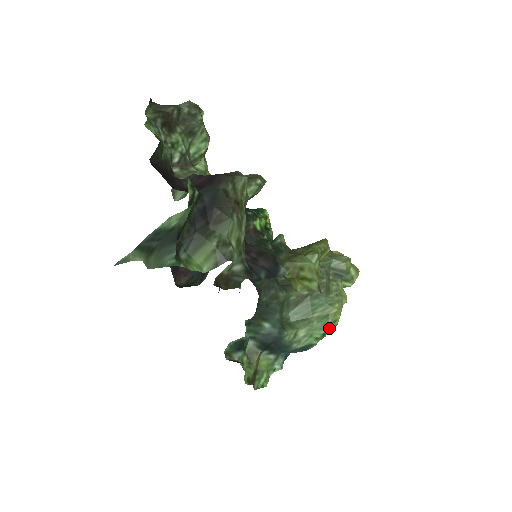
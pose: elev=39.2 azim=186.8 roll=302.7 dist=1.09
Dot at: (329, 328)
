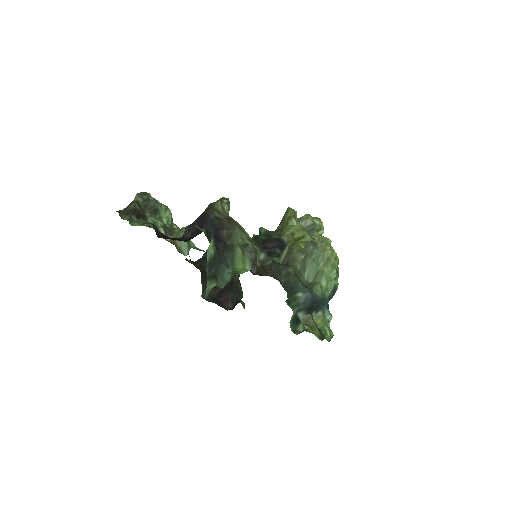
Dot at: (336, 266)
